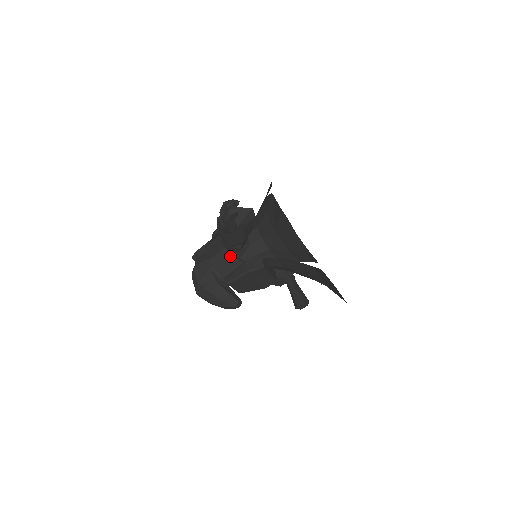
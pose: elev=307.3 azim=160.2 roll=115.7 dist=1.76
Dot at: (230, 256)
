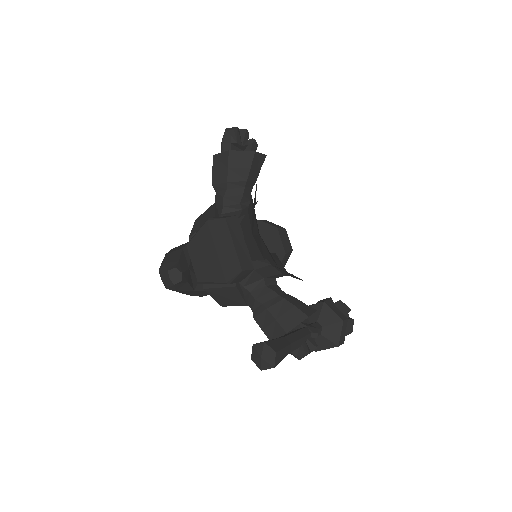
Dot at: (212, 211)
